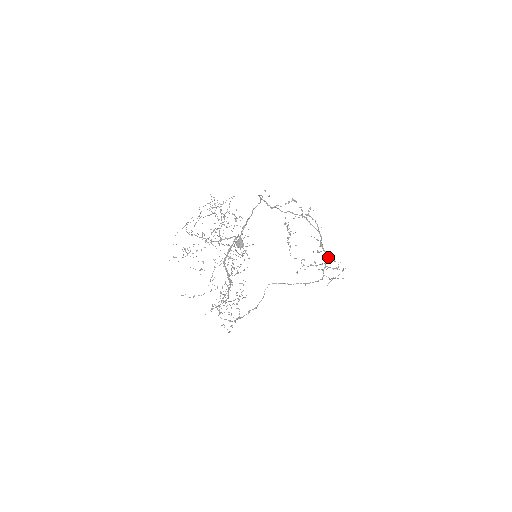
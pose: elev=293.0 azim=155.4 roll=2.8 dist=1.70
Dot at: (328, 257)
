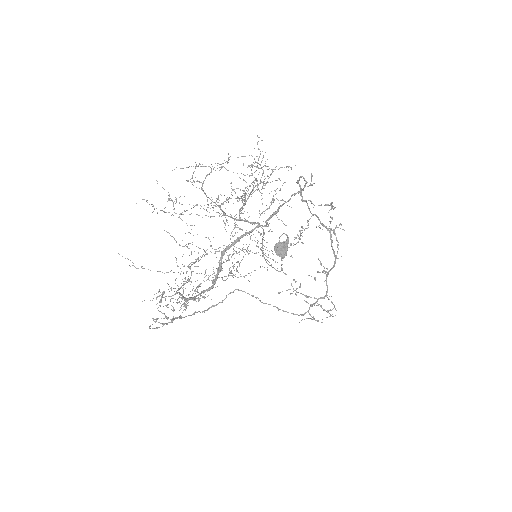
Dot at: occluded
